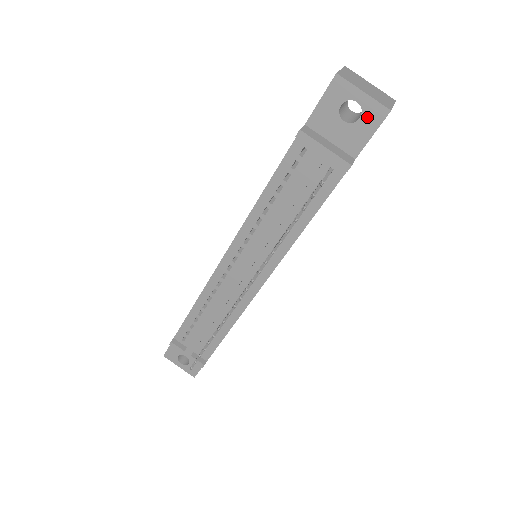
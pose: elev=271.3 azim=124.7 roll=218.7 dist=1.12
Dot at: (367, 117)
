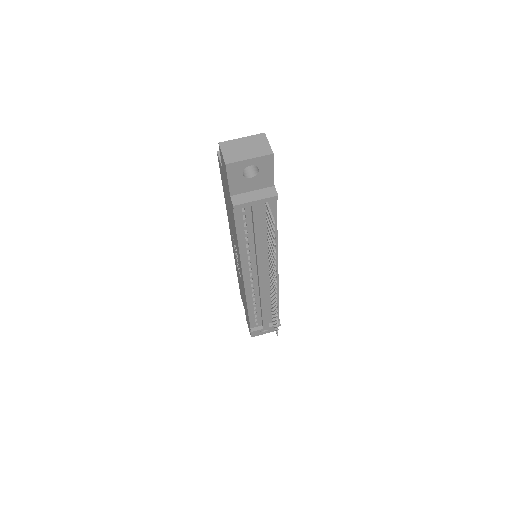
Dot at: (263, 166)
